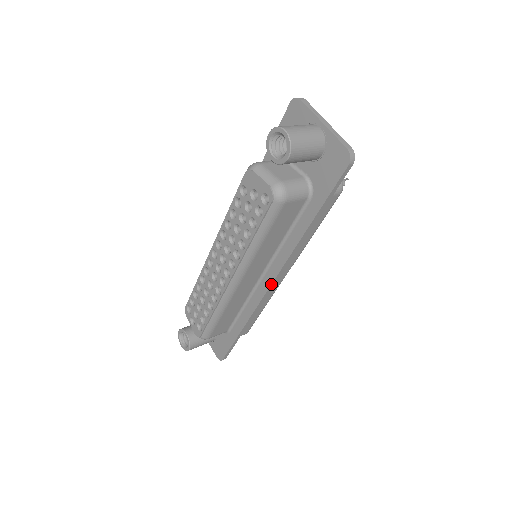
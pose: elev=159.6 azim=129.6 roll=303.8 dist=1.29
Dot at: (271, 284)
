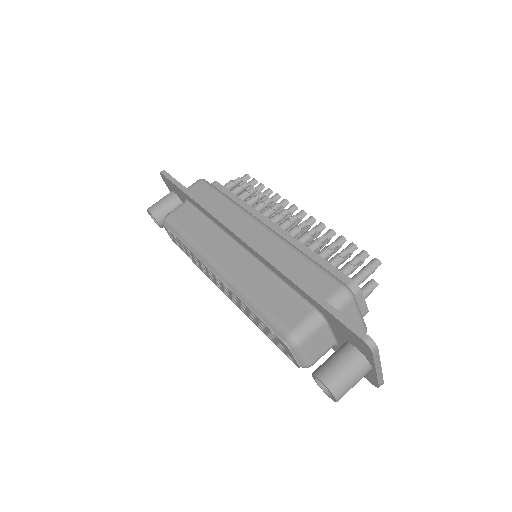
Dot at: occluded
